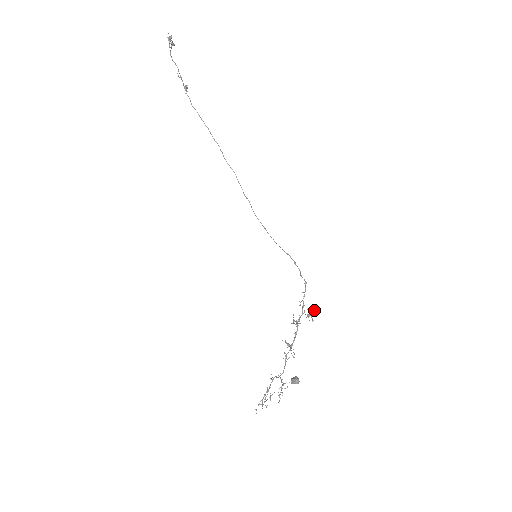
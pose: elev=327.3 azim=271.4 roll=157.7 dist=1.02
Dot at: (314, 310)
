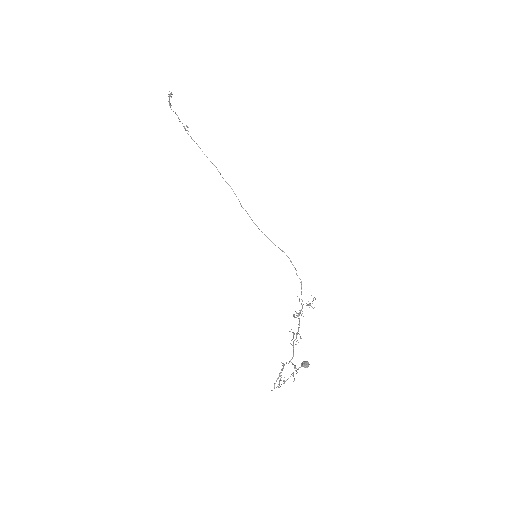
Dot at: (313, 300)
